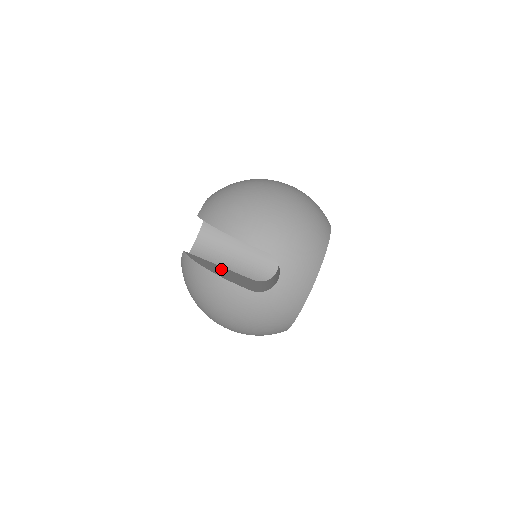
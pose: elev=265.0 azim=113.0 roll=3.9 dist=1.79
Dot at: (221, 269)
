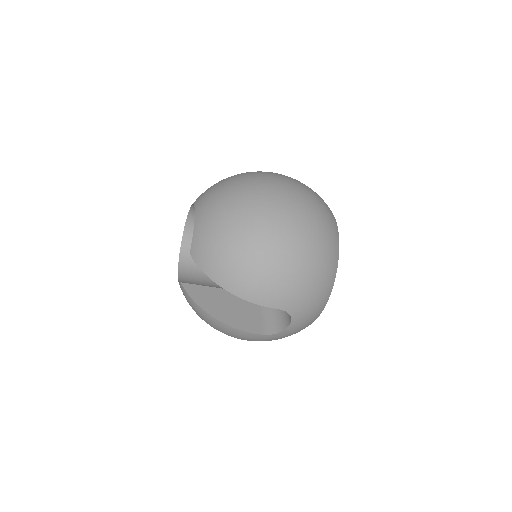
Dot at: (225, 299)
